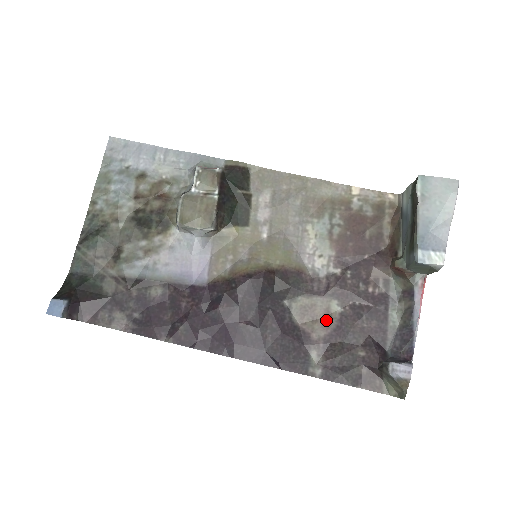
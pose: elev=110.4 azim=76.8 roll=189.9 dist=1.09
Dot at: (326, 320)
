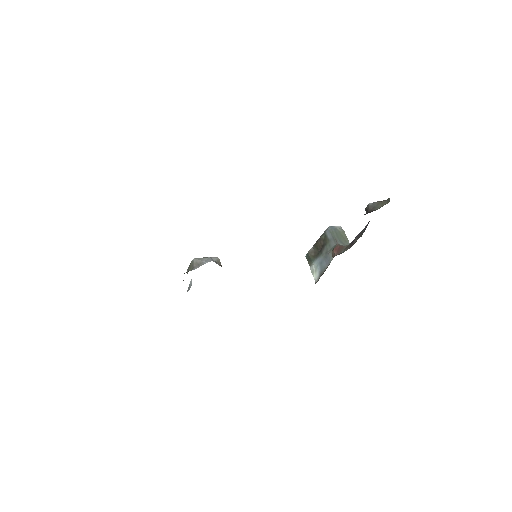
Dot at: occluded
